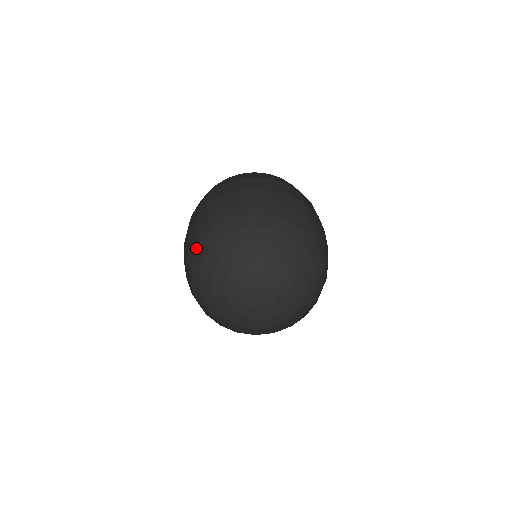
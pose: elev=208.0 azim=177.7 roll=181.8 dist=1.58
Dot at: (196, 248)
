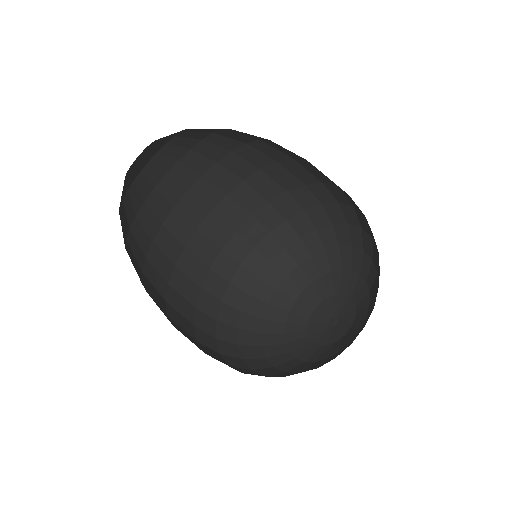
Dot at: (213, 331)
